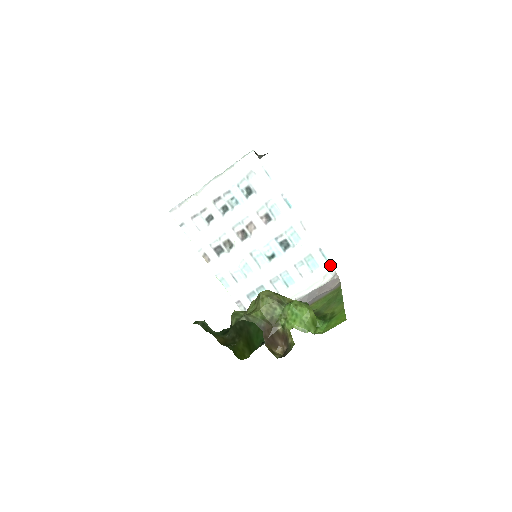
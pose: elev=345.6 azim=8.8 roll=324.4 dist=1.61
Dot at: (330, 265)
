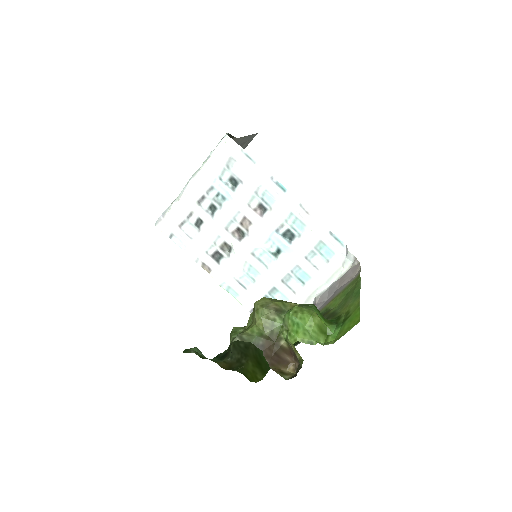
Dot at: (347, 249)
